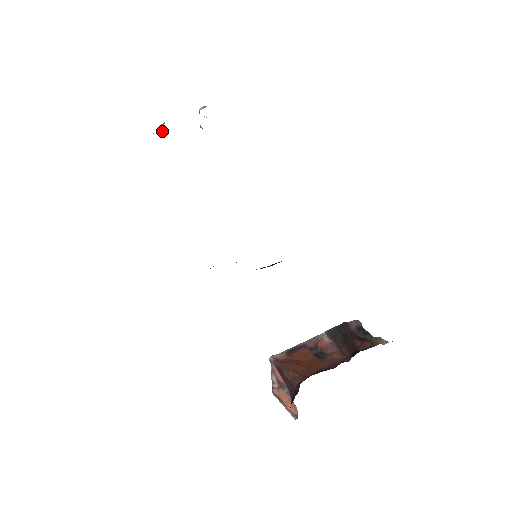
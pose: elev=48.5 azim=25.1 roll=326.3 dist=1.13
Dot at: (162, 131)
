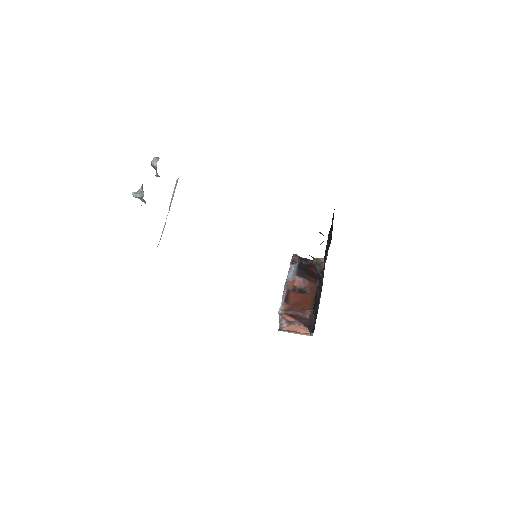
Dot at: occluded
